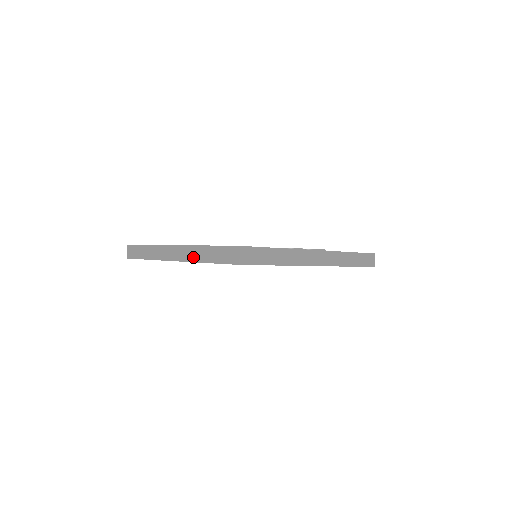
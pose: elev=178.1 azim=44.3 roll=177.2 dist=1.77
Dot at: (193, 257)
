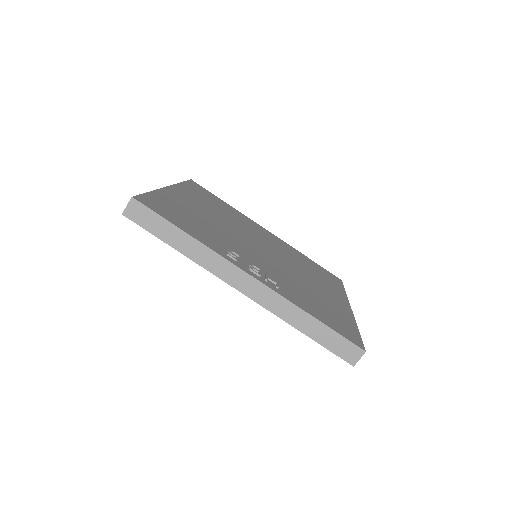
Dot at: occluded
